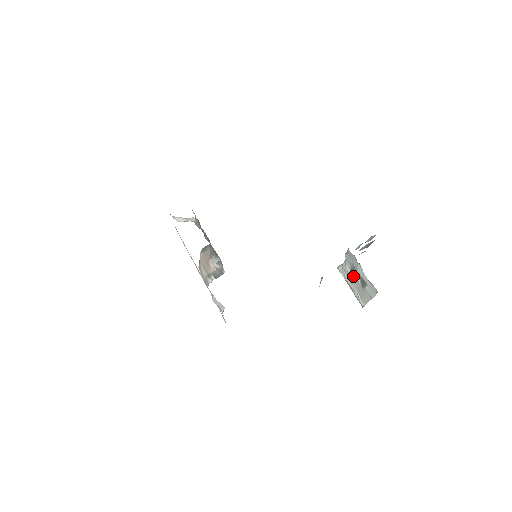
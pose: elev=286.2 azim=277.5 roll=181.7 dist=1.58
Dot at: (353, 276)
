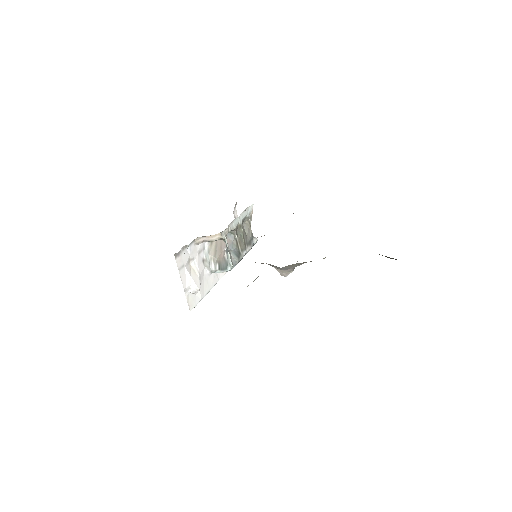
Dot at: occluded
